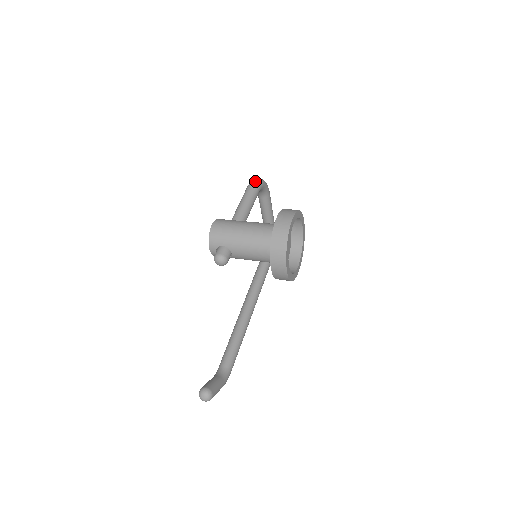
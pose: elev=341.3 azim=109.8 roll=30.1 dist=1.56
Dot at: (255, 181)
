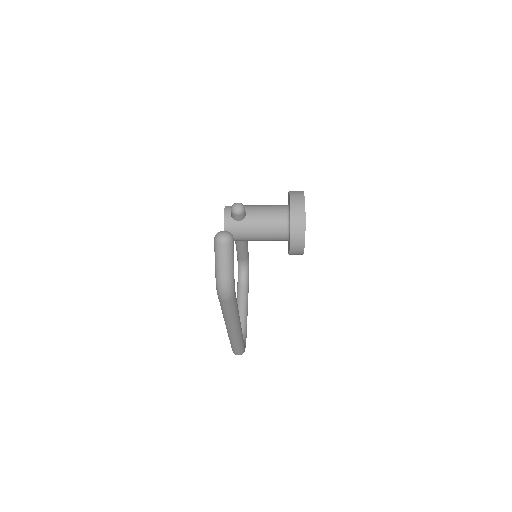
Dot at: occluded
